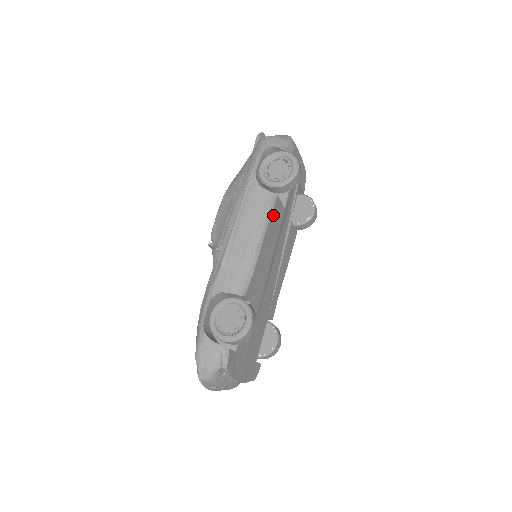
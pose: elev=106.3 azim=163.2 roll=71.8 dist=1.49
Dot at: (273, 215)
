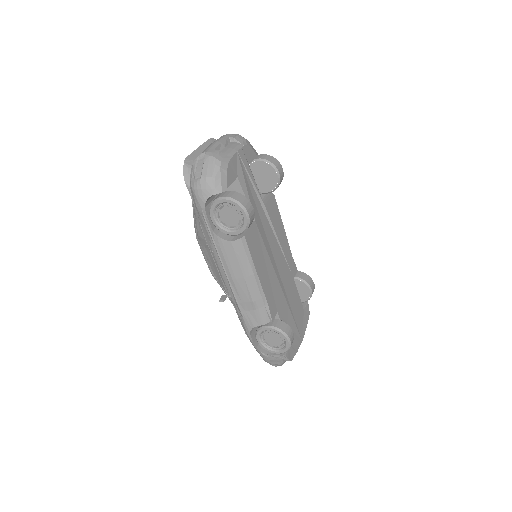
Dot at: (252, 250)
